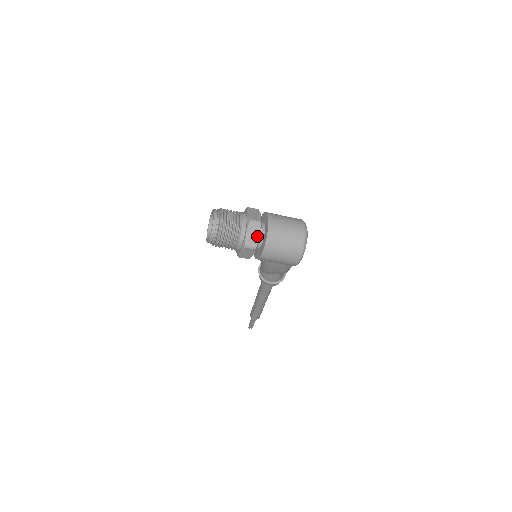
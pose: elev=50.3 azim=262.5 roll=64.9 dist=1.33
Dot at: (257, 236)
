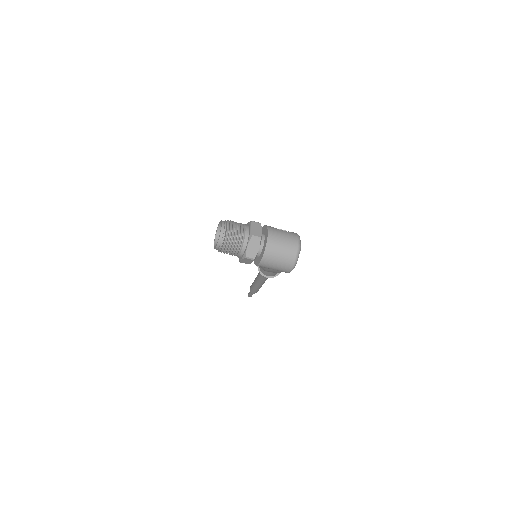
Dot at: (256, 249)
